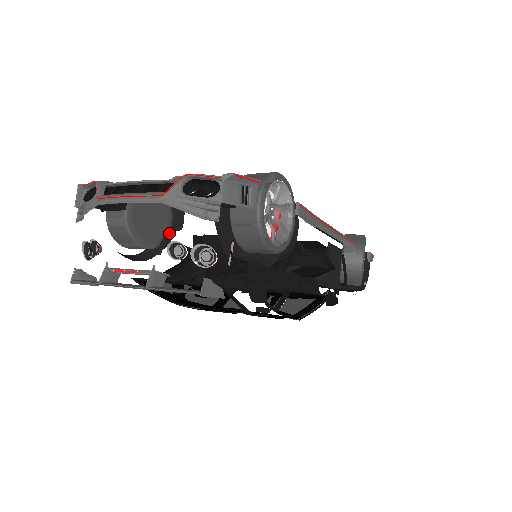
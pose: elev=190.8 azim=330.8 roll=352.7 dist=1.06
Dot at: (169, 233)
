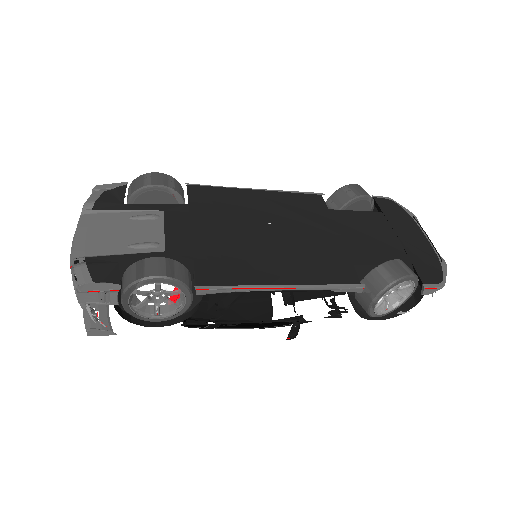
Dot at: occluded
